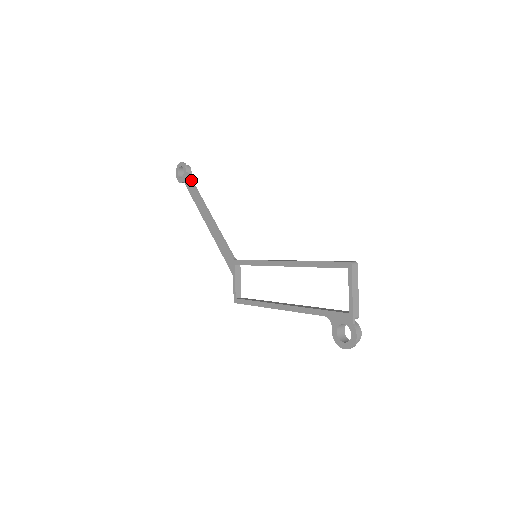
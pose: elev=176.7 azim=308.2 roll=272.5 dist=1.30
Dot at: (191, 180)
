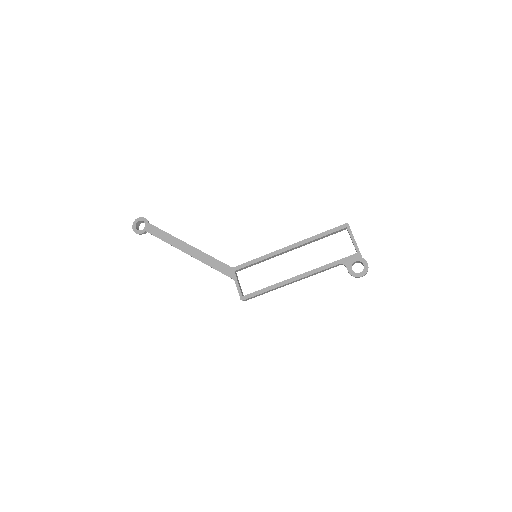
Dot at: (157, 227)
